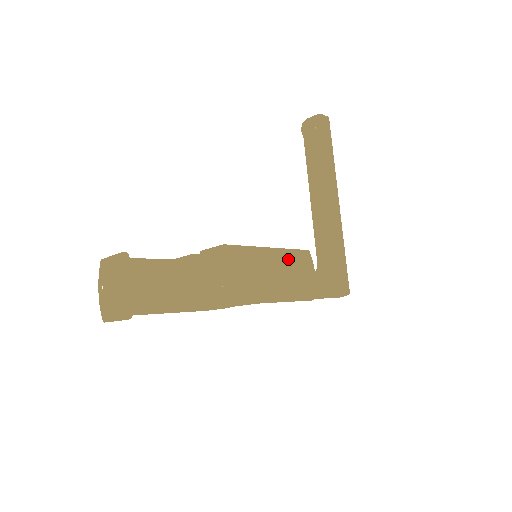
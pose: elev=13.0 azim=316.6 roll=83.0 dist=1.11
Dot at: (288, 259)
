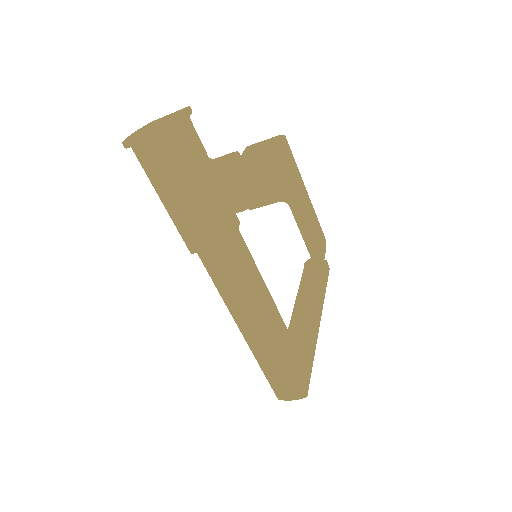
Dot at: (313, 216)
